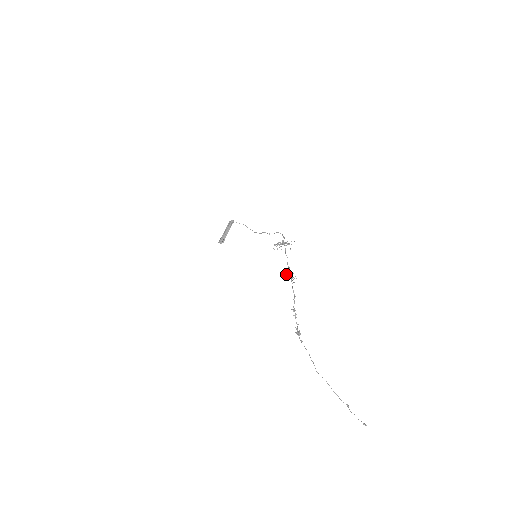
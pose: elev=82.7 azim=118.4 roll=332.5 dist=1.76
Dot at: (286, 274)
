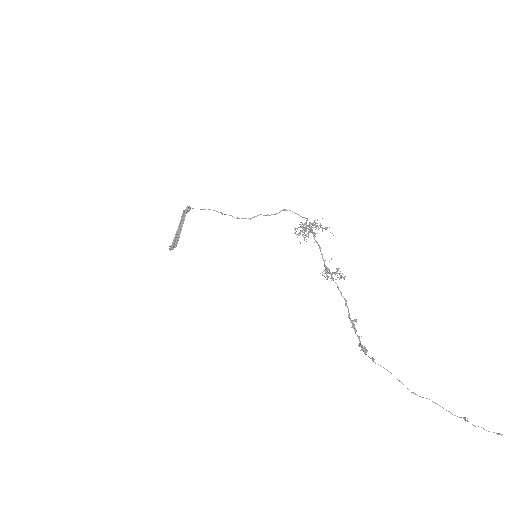
Dot at: (326, 272)
